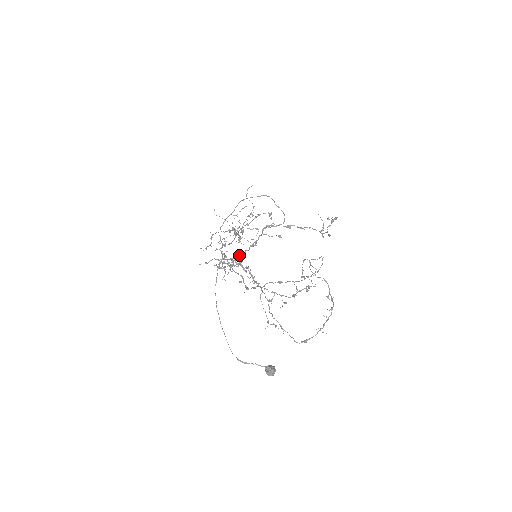
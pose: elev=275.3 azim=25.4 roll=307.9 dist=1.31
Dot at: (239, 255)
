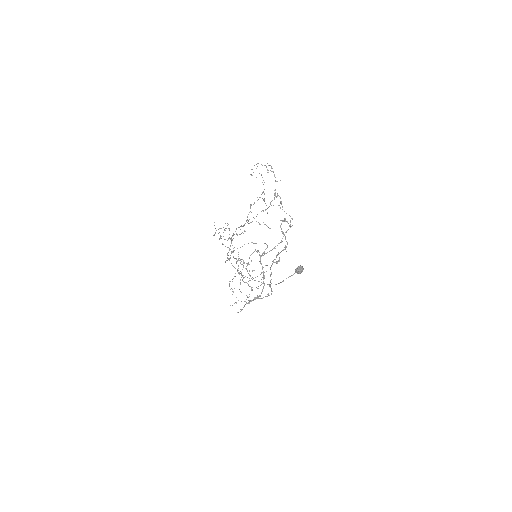
Dot at: (261, 293)
